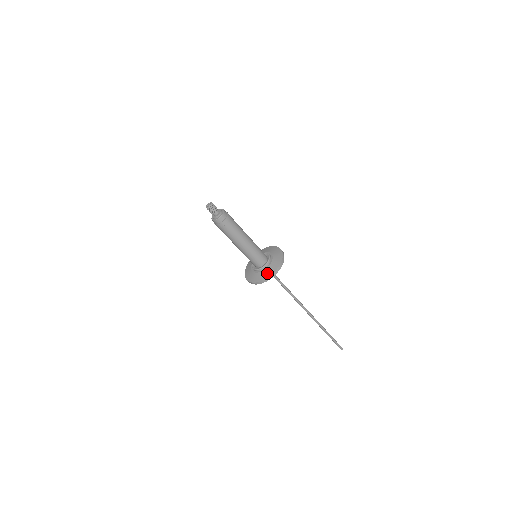
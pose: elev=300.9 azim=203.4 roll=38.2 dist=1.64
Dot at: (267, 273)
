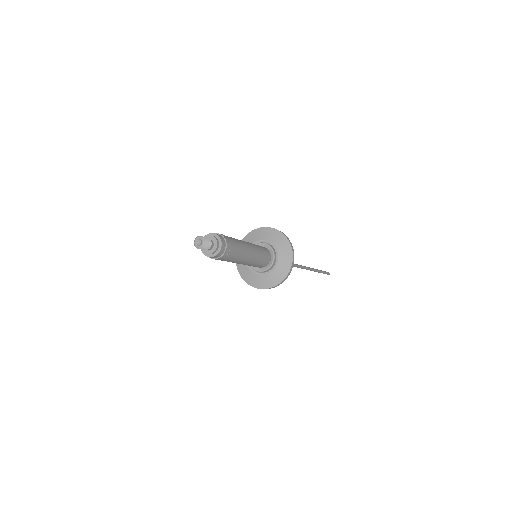
Dot at: (286, 260)
